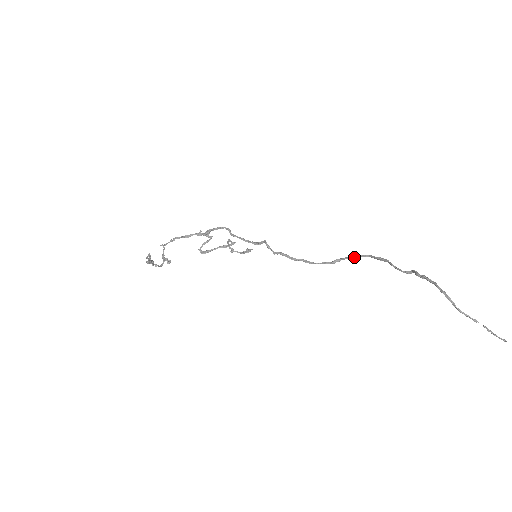
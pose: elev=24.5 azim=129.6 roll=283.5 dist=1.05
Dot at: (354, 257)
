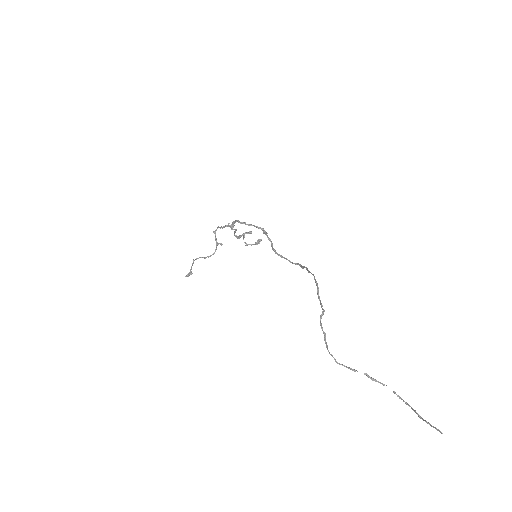
Dot at: (308, 271)
